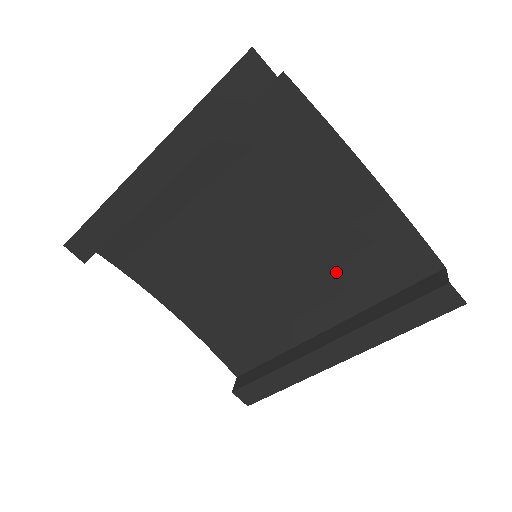
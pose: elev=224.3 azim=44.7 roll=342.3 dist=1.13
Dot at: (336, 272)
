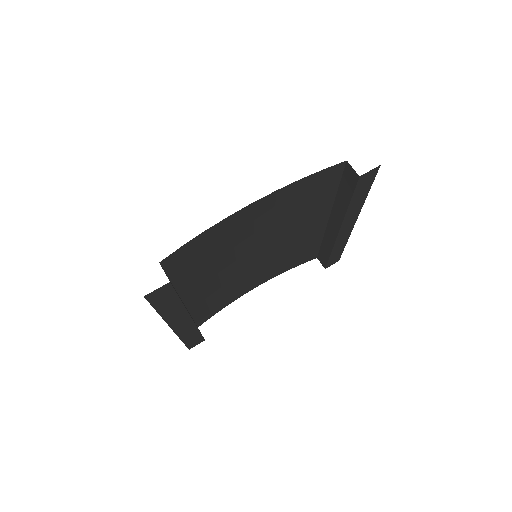
Dot at: (298, 215)
